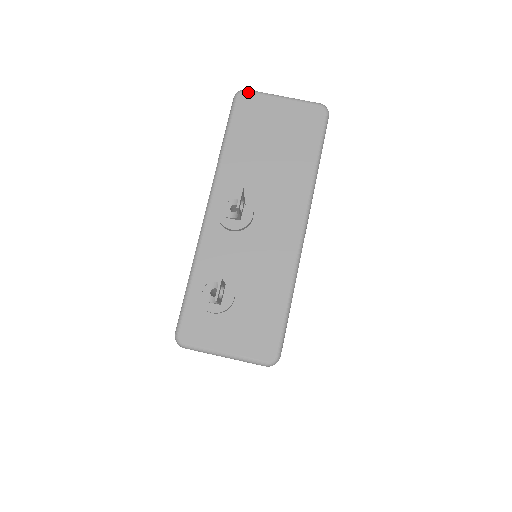
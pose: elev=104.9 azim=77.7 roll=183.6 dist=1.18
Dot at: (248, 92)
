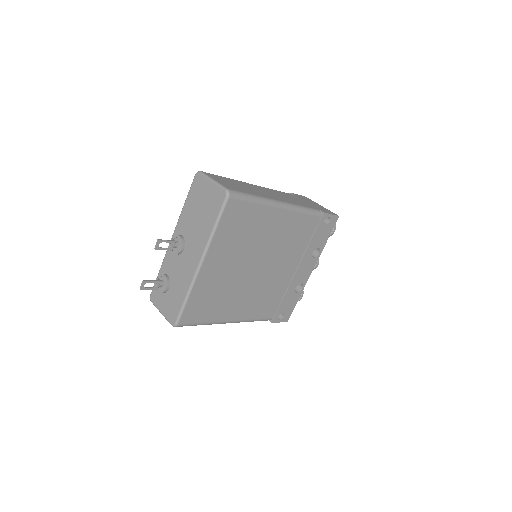
Dot at: (199, 174)
